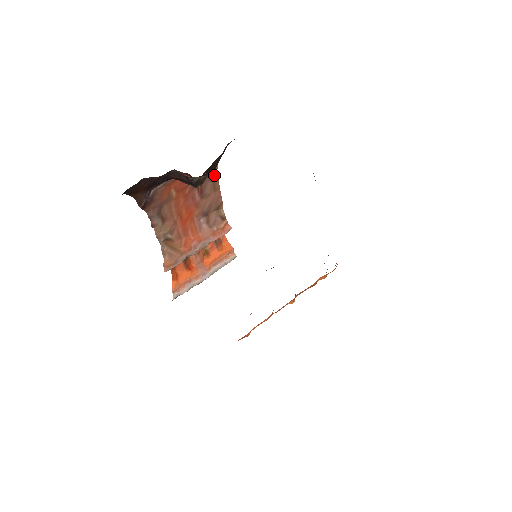
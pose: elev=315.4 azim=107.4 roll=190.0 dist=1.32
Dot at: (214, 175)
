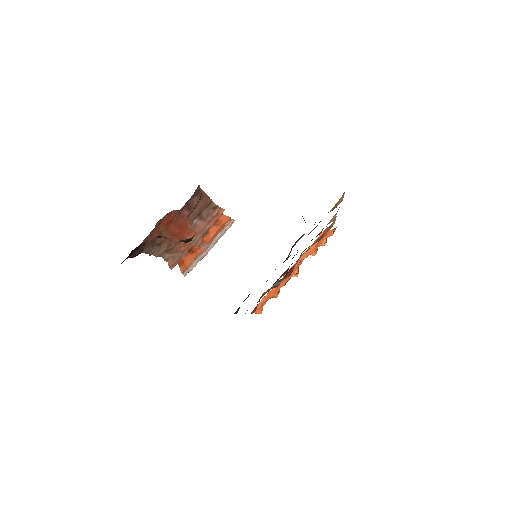
Dot at: (198, 191)
